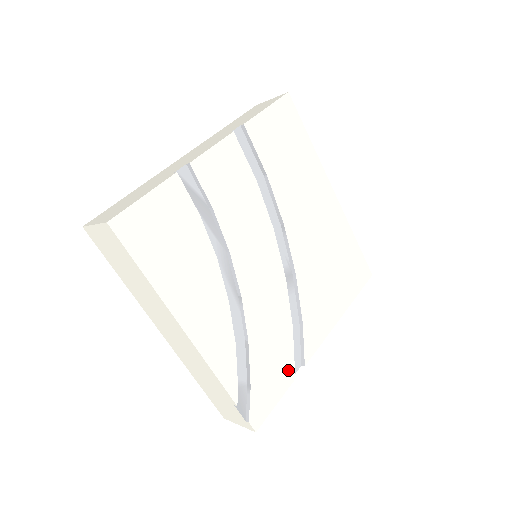
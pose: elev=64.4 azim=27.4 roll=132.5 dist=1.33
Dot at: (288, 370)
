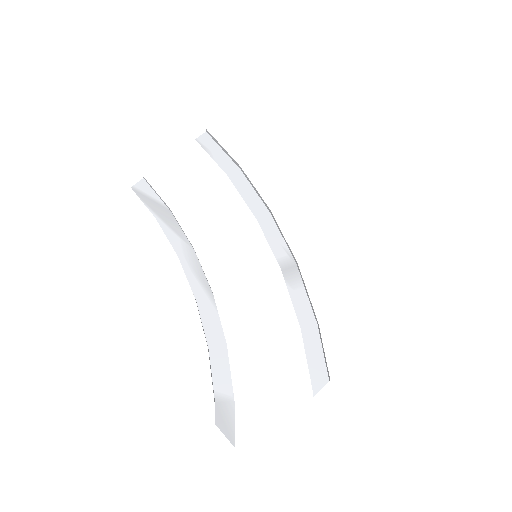
Dot at: (299, 384)
